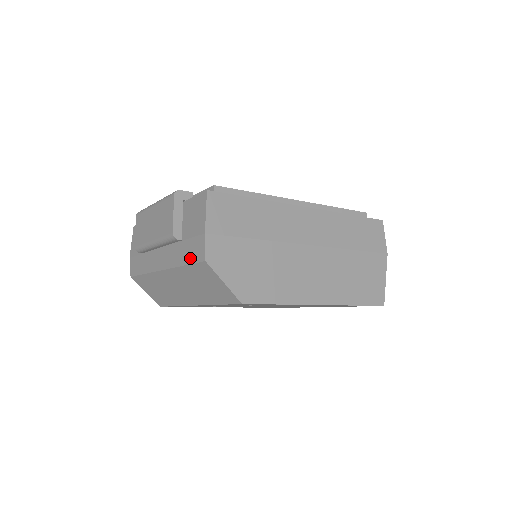
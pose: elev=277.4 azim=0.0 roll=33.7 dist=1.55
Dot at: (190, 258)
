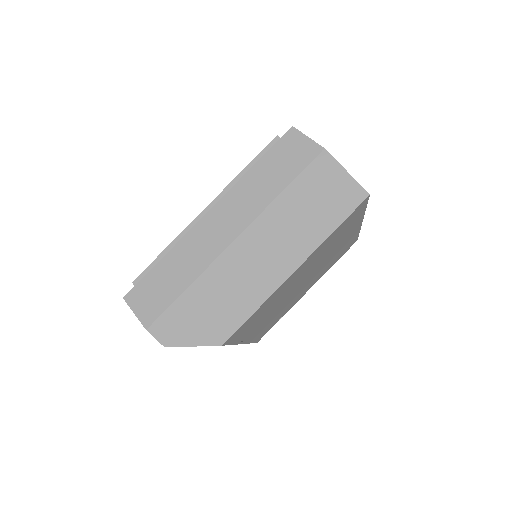
Dot at: occluded
